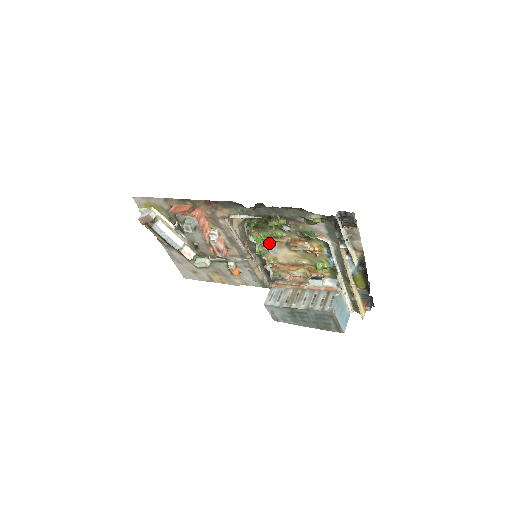
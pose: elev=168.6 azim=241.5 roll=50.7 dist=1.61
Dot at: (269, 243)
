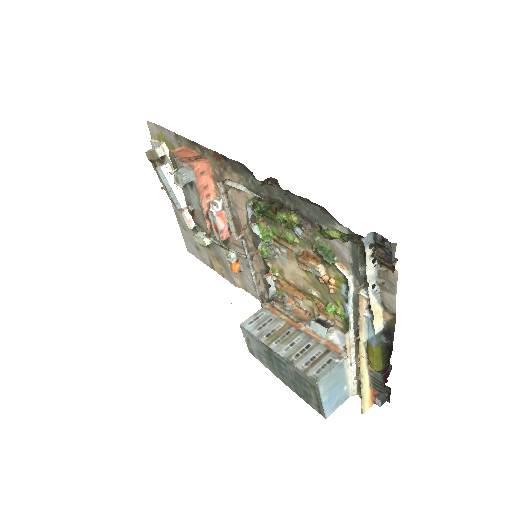
Dot at: (277, 245)
